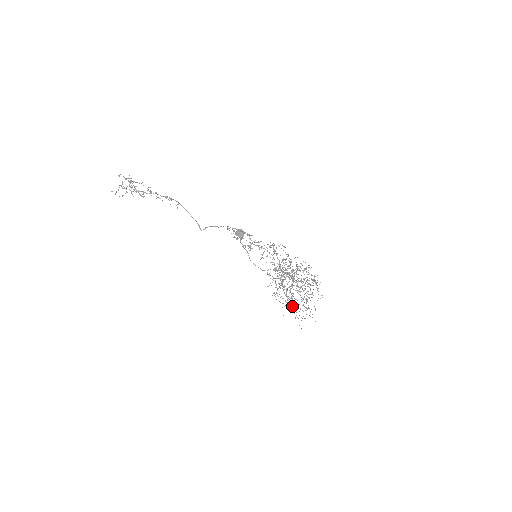
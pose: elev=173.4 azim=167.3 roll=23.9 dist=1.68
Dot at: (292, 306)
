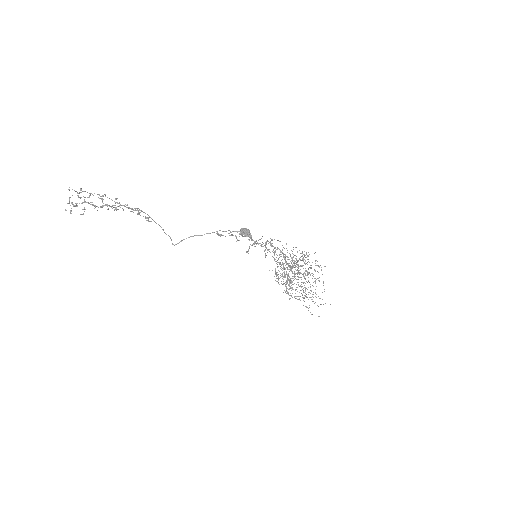
Dot at: (299, 299)
